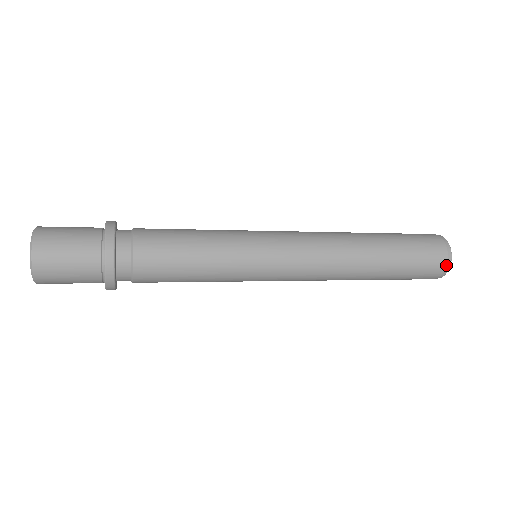
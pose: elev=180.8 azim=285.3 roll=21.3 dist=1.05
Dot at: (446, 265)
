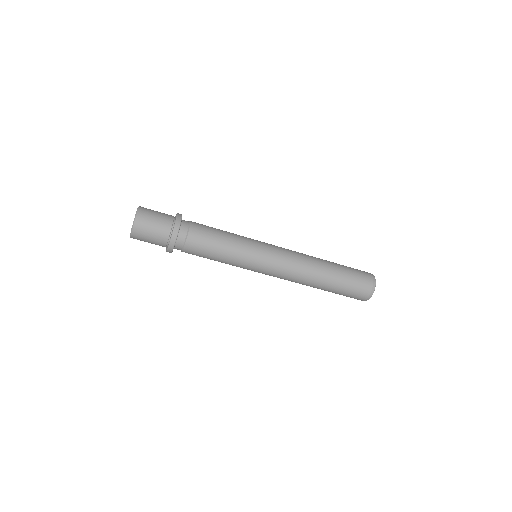
Dot at: (369, 295)
